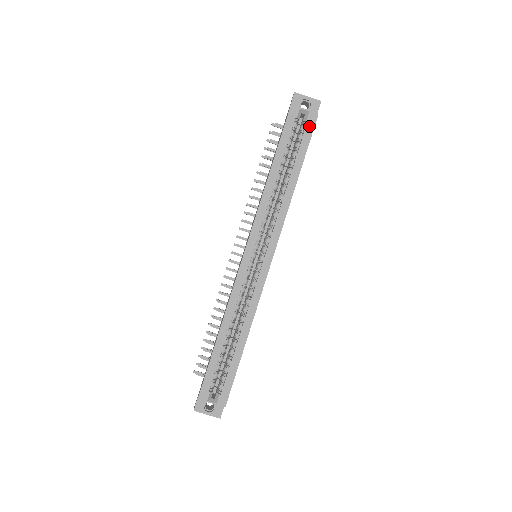
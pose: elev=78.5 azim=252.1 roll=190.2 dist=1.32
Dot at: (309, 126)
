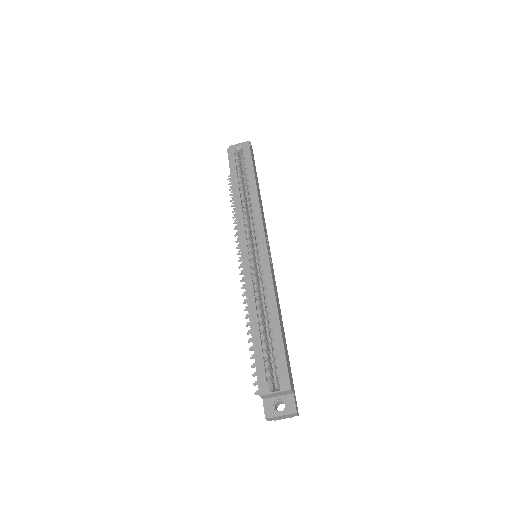
Dot at: (246, 152)
